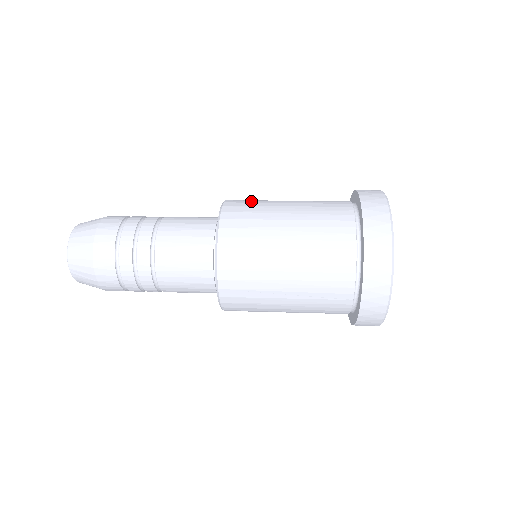
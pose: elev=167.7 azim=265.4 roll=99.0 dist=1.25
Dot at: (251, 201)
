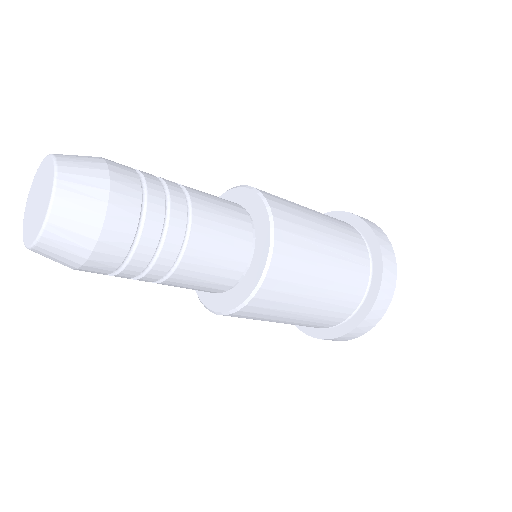
Dot at: occluded
